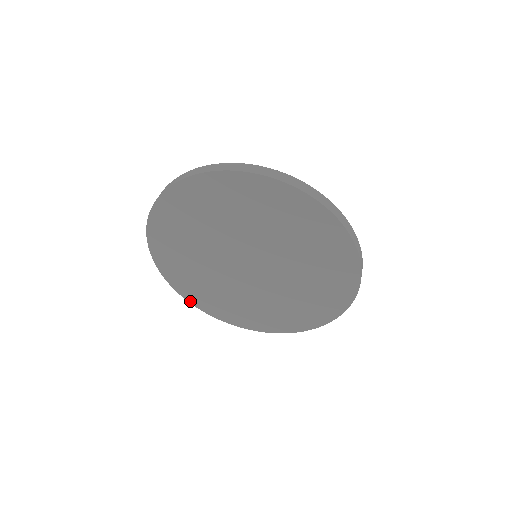
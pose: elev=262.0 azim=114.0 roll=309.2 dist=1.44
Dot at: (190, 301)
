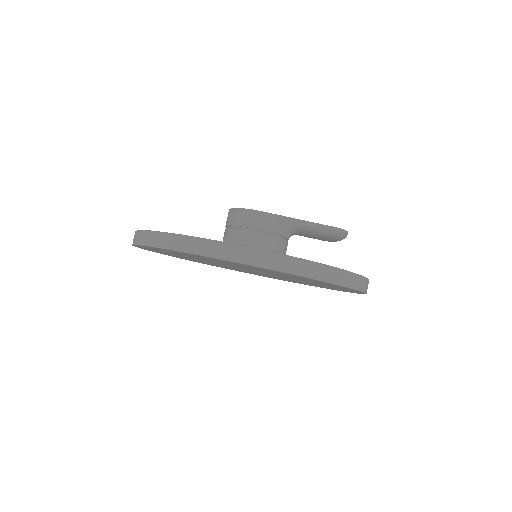
Dot at: occluded
